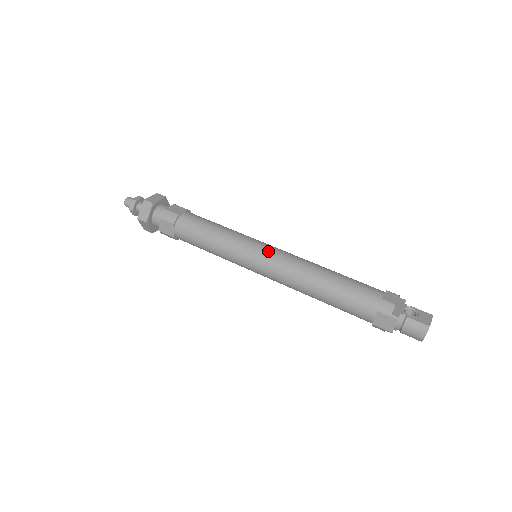
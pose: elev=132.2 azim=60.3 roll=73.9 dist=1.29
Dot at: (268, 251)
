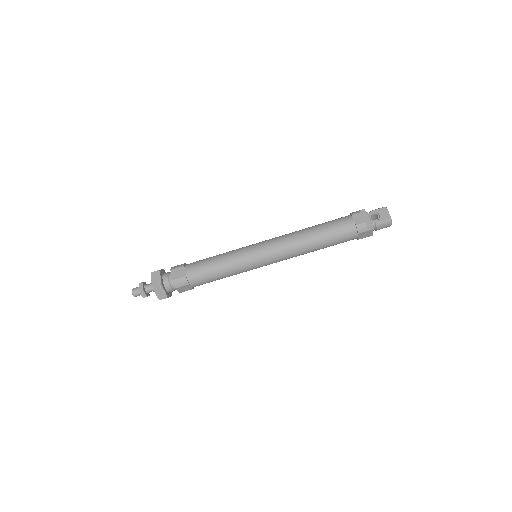
Dot at: (265, 251)
